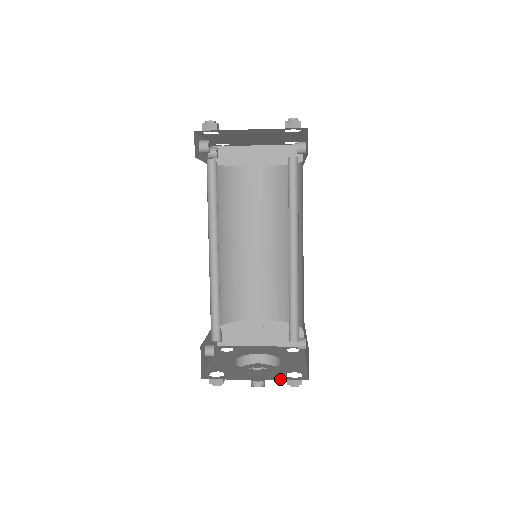
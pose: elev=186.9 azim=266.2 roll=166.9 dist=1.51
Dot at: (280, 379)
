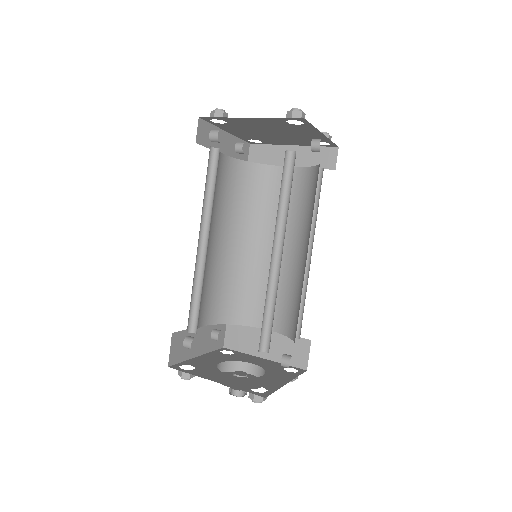
Dot at: (238, 388)
